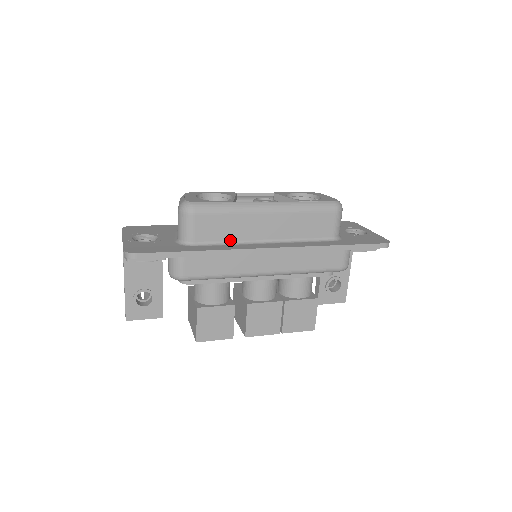
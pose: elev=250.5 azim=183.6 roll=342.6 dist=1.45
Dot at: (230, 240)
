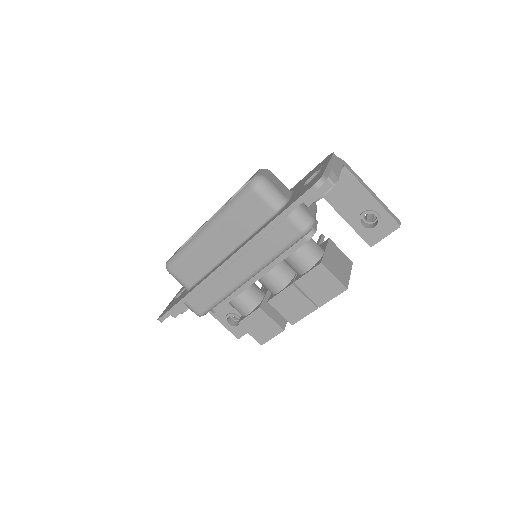
Dot at: (206, 270)
